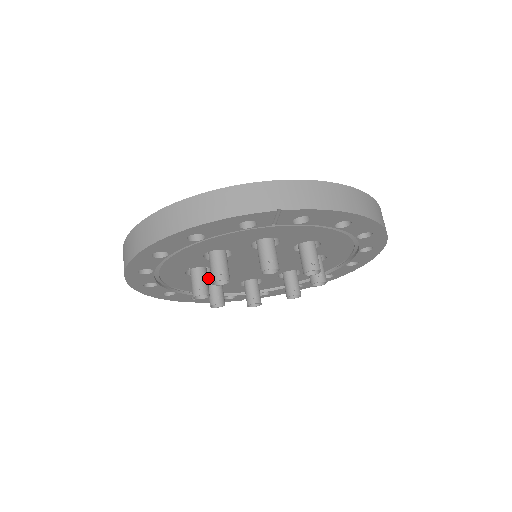
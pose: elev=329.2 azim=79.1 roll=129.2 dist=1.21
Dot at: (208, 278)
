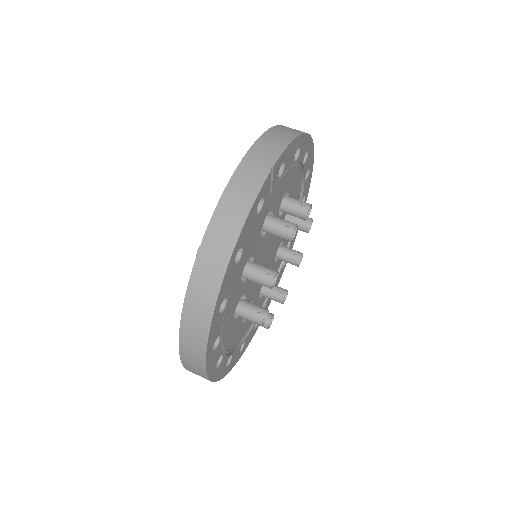
Dot at: occluded
